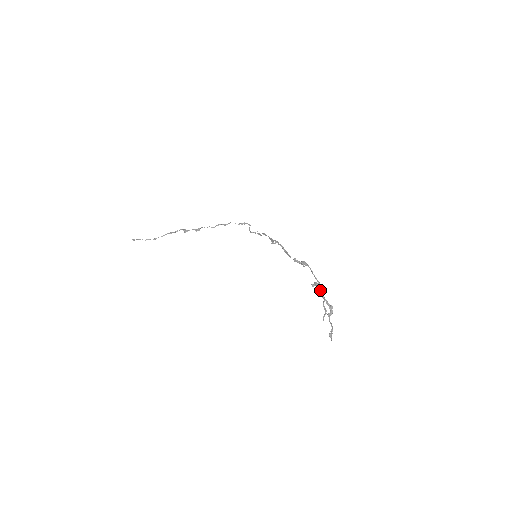
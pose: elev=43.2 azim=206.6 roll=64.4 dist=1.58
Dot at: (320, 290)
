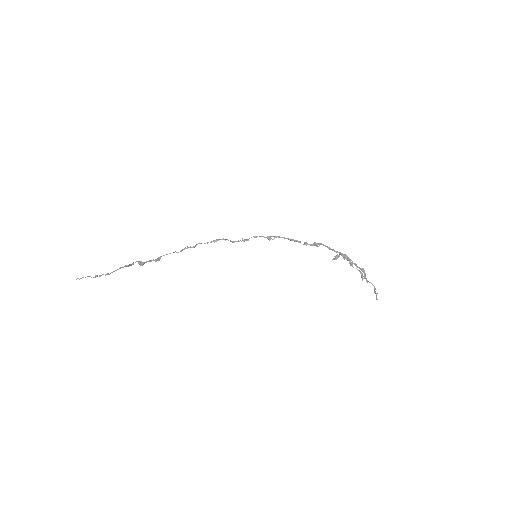
Dot at: (347, 257)
